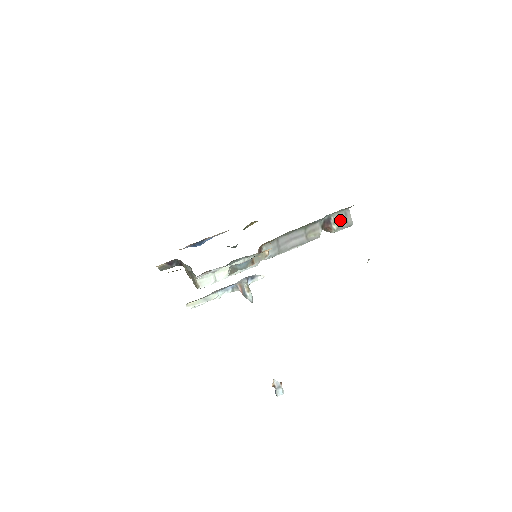
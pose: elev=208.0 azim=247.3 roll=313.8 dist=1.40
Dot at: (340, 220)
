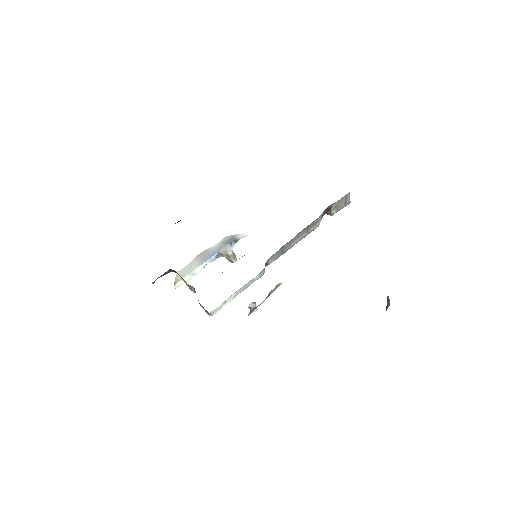
Dot at: (340, 204)
